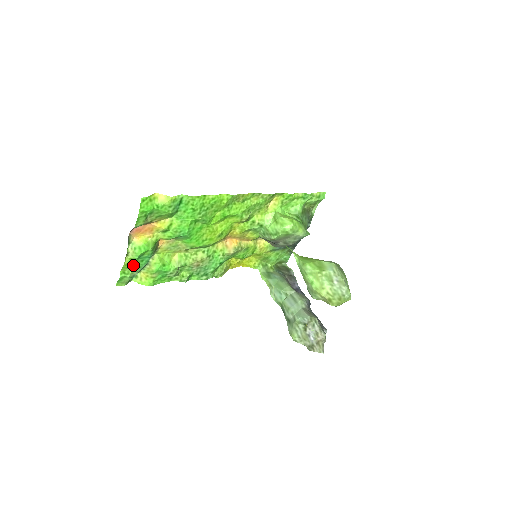
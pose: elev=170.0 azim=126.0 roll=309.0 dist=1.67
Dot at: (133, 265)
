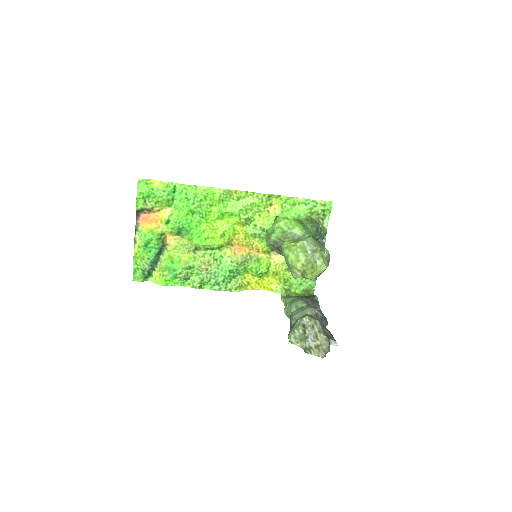
Dot at: (143, 255)
